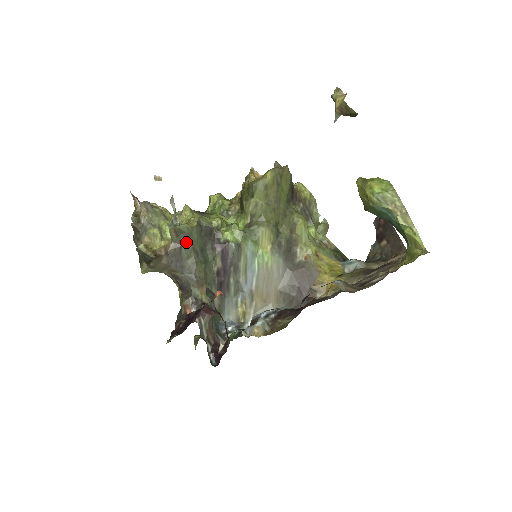
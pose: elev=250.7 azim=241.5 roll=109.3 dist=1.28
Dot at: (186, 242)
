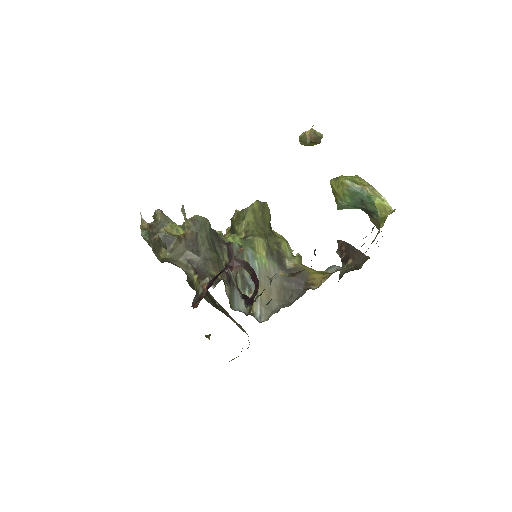
Dot at: (201, 231)
